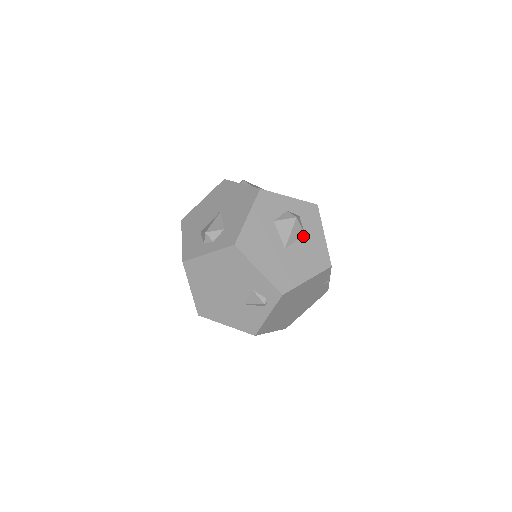
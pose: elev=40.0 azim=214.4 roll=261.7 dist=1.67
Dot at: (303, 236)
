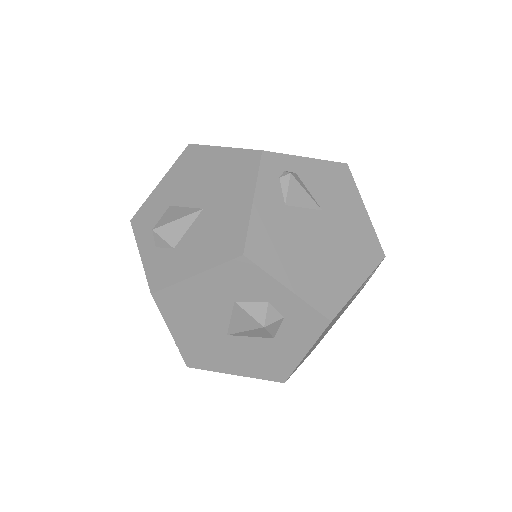
Dot at: (269, 338)
